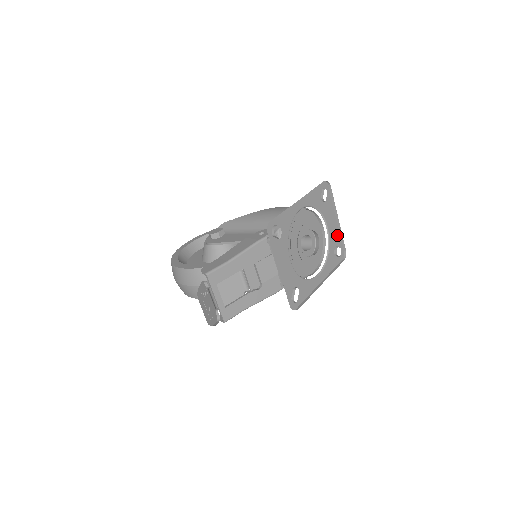
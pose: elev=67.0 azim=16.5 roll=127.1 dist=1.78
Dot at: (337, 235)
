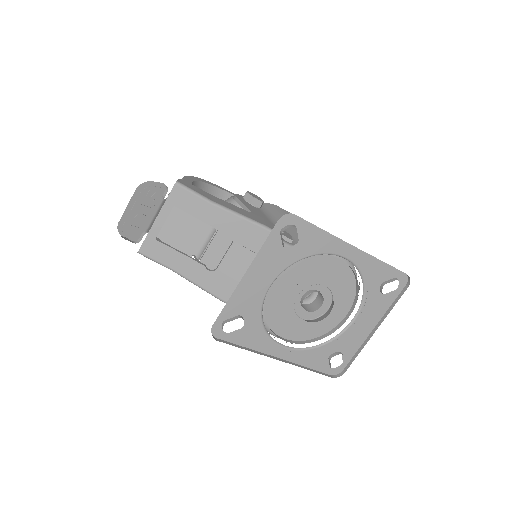
Dot at: (355, 344)
